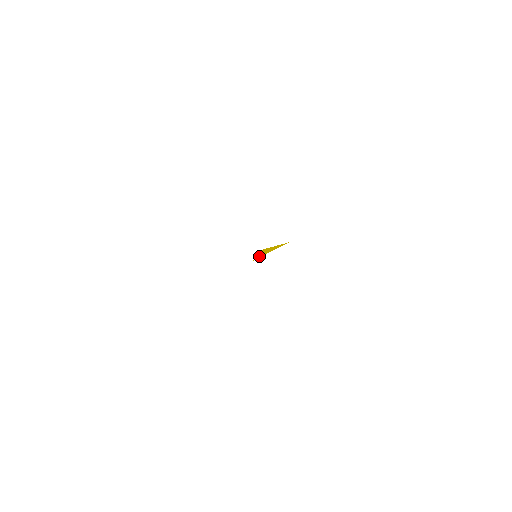
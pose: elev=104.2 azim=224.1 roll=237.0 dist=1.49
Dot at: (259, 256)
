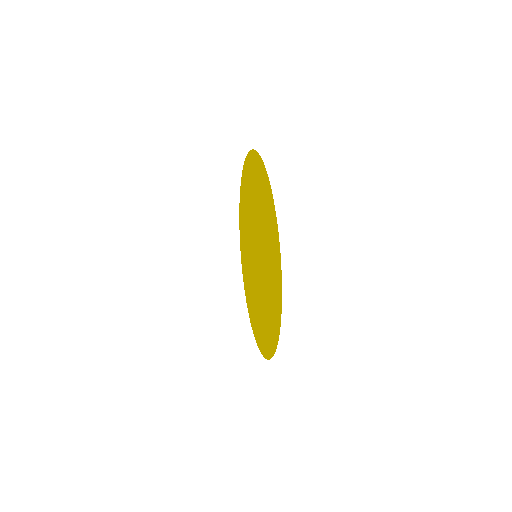
Dot at: (255, 269)
